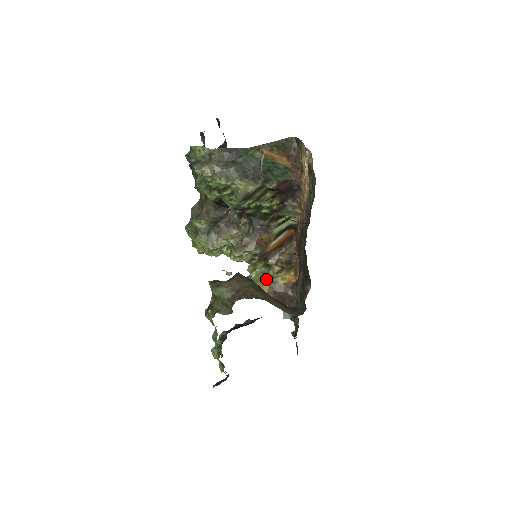
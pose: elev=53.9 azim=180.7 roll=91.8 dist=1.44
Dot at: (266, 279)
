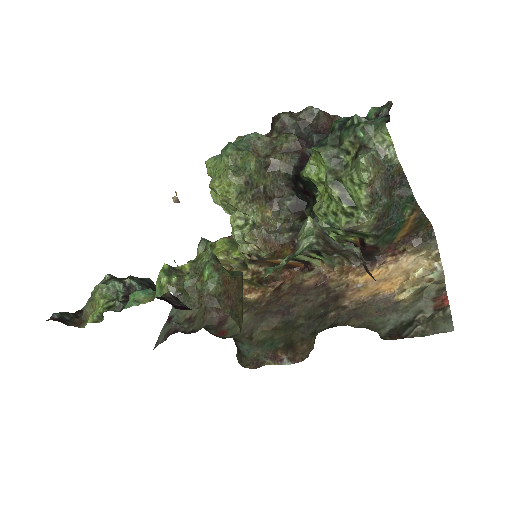
Dot at: occluded
